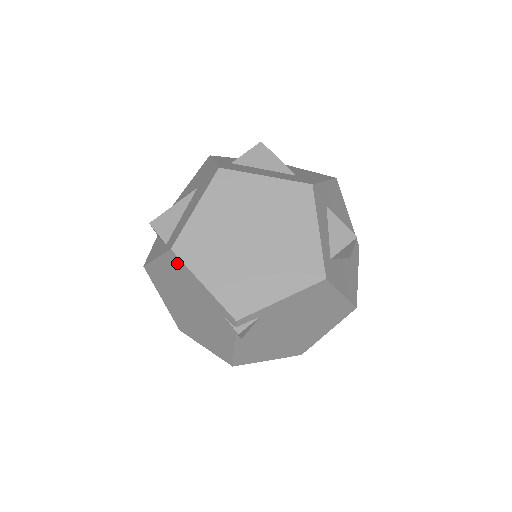
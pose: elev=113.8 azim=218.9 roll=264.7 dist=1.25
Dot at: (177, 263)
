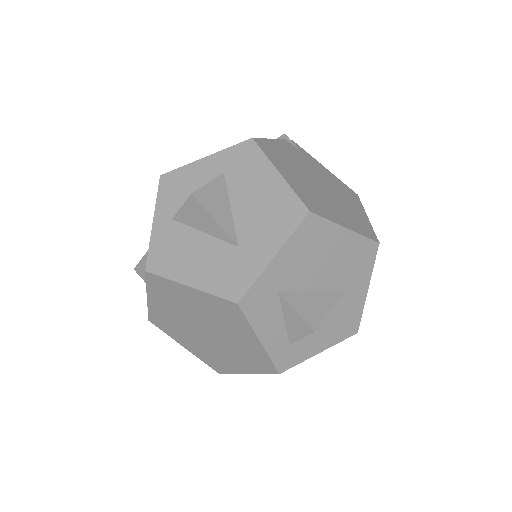
Dot at: occluded
